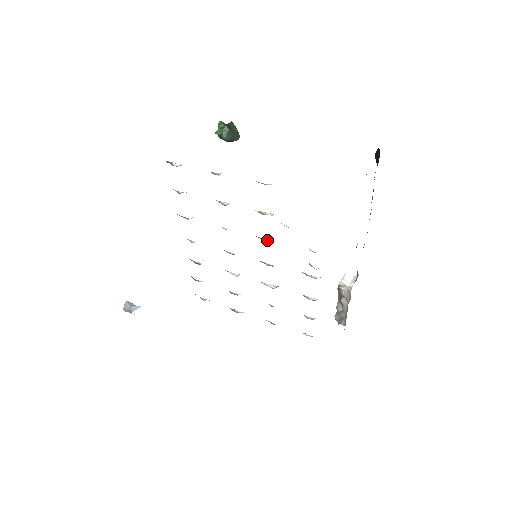
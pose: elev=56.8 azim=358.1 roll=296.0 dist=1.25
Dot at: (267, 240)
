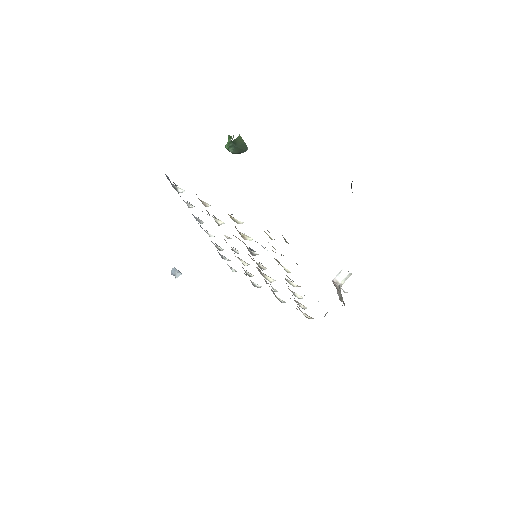
Dot at: (255, 253)
